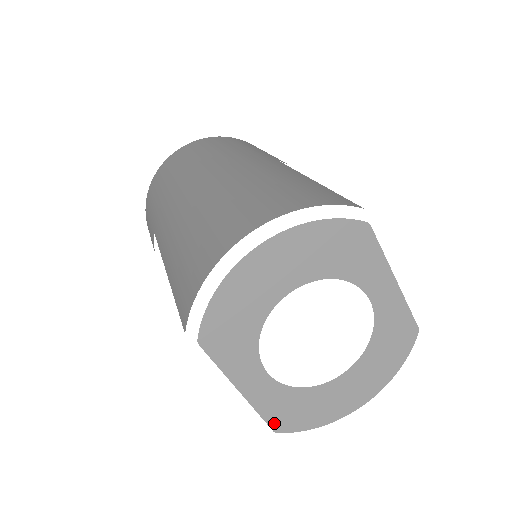
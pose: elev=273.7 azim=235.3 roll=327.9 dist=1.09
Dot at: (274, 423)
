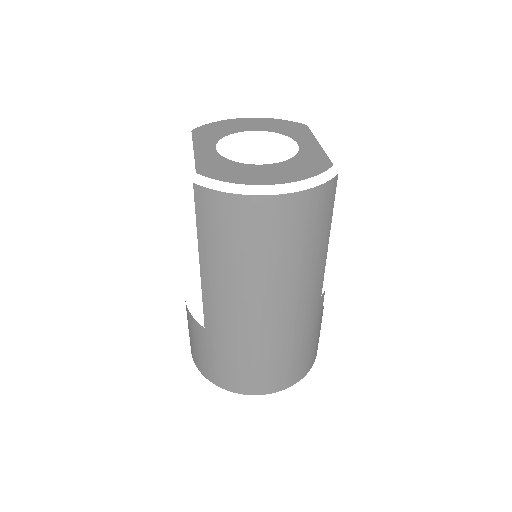
Dot at: (200, 169)
